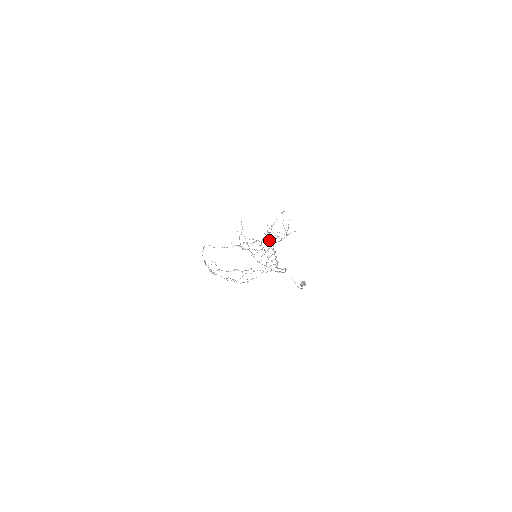
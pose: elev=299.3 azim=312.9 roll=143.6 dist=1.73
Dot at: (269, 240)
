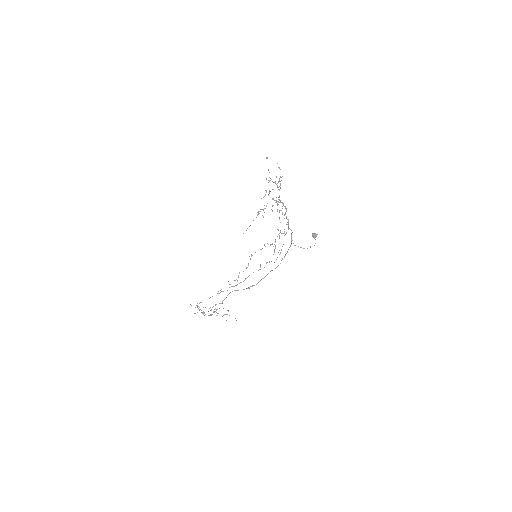
Dot at: occluded
